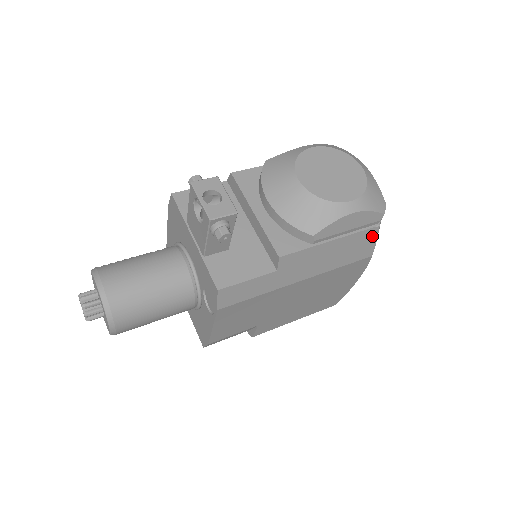
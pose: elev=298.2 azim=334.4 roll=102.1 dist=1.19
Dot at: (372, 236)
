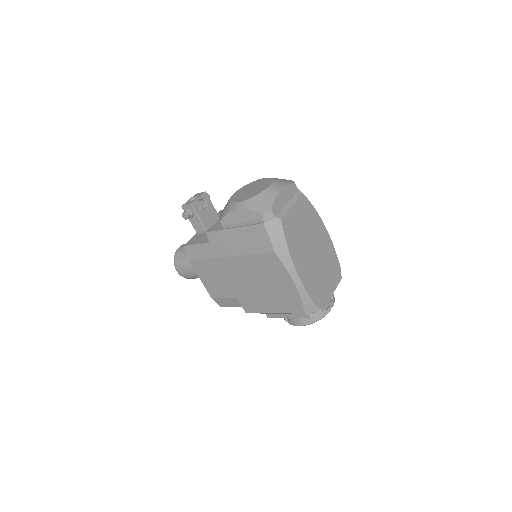
Dot at: (263, 232)
